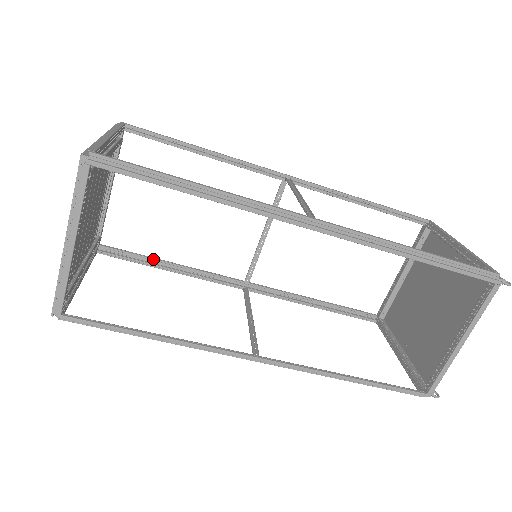
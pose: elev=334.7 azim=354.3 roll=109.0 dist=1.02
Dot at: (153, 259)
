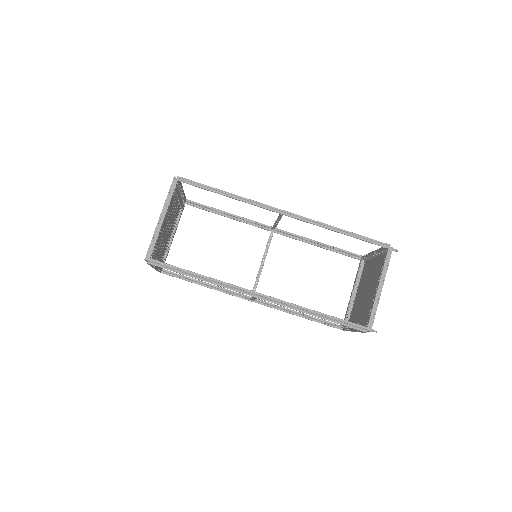
Dot at: (194, 279)
